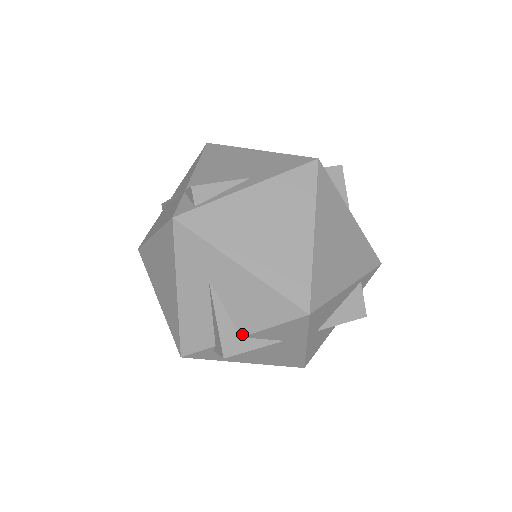
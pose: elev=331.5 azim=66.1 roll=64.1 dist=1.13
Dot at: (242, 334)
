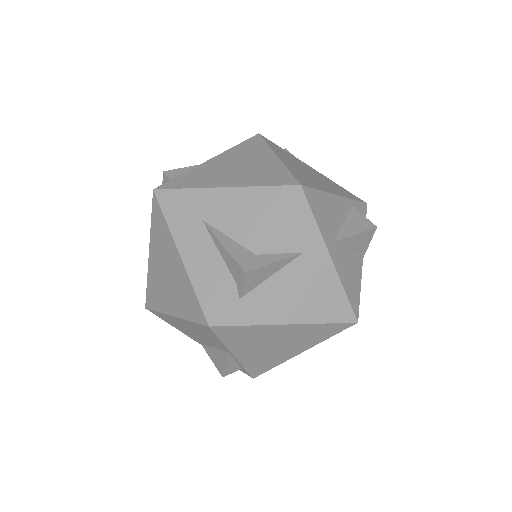
Dot at: (255, 251)
